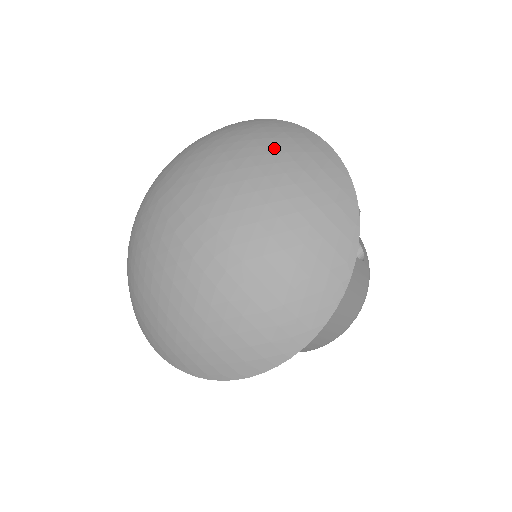
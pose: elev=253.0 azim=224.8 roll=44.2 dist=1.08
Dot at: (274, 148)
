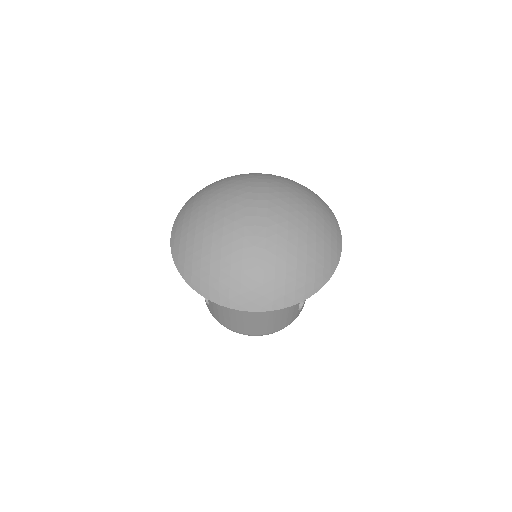
Dot at: (321, 219)
